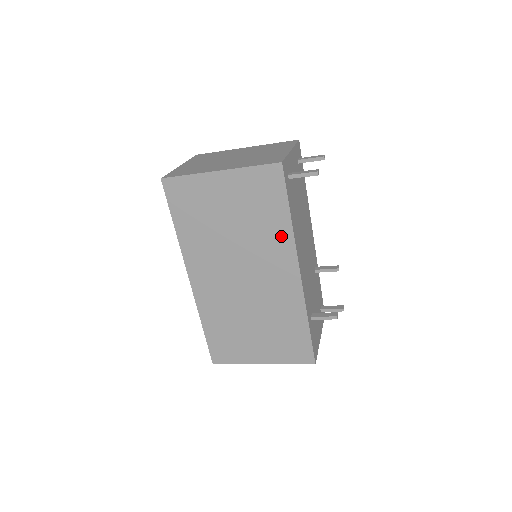
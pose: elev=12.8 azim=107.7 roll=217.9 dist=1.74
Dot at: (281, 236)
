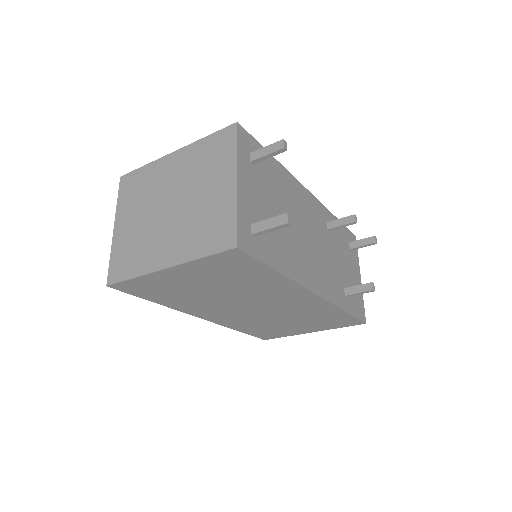
Dot at: (277, 283)
